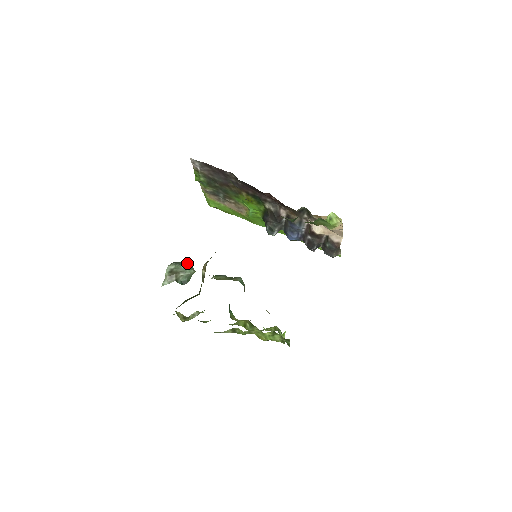
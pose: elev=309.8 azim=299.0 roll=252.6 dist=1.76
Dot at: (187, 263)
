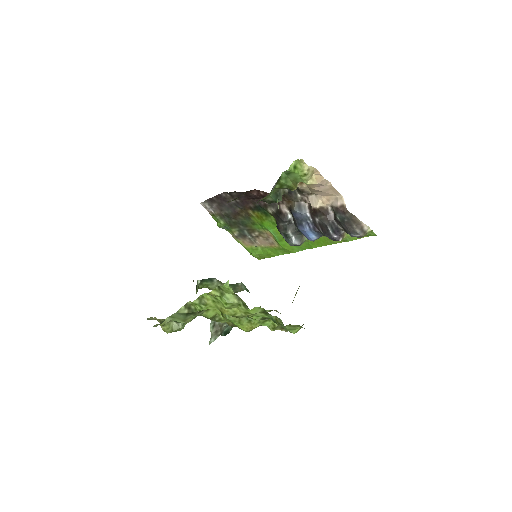
Dot at: occluded
